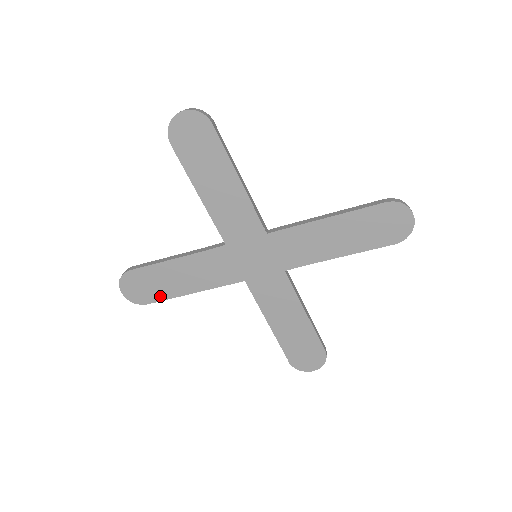
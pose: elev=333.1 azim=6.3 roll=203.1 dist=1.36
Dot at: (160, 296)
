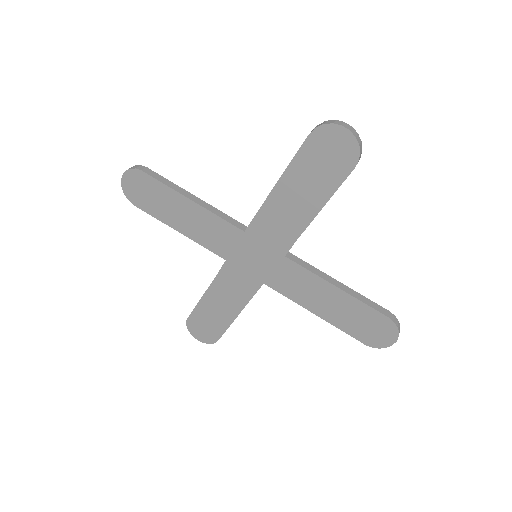
Dot at: (220, 329)
